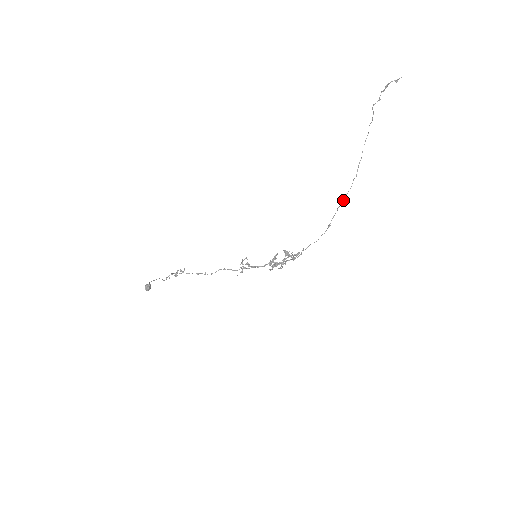
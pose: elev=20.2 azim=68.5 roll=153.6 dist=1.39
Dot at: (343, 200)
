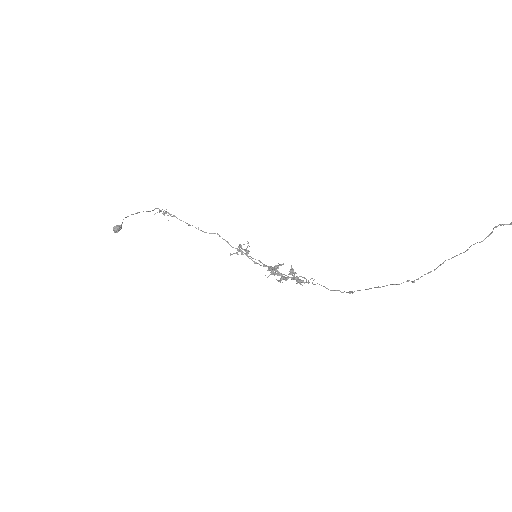
Dot at: (382, 286)
